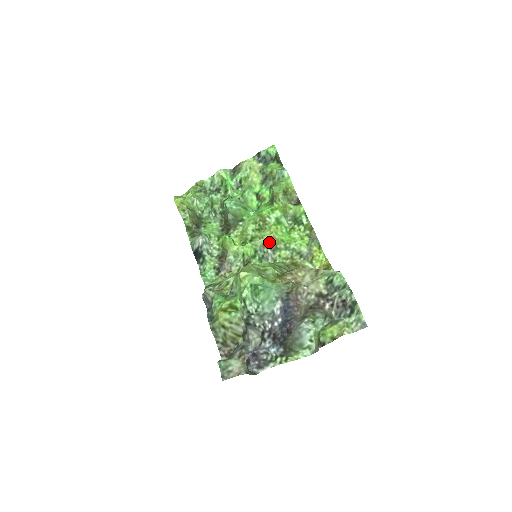
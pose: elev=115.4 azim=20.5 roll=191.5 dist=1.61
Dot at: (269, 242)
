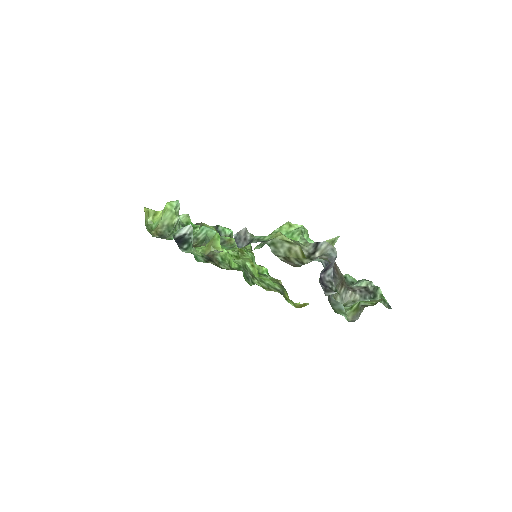
Dot at: (249, 268)
